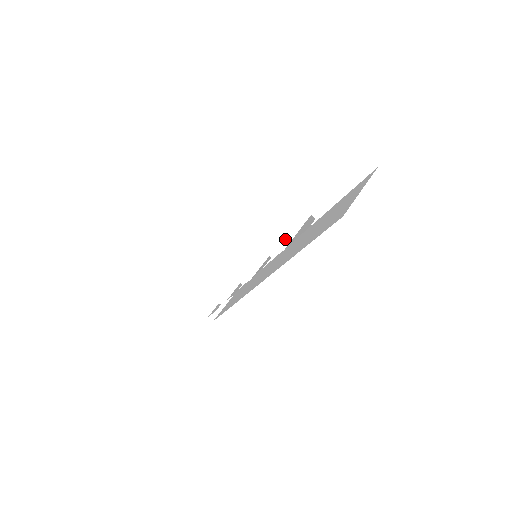
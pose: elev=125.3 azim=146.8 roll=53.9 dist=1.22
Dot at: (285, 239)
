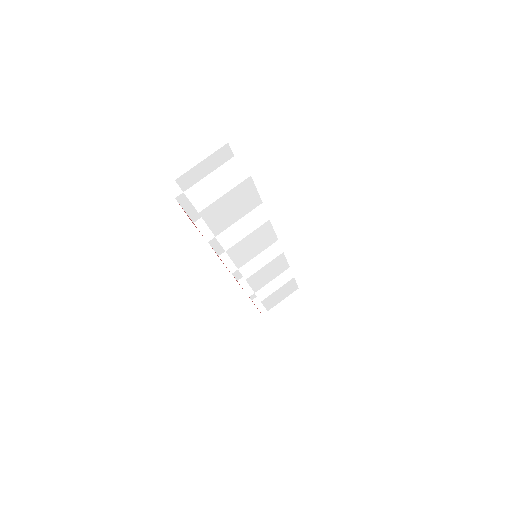
Dot at: occluded
